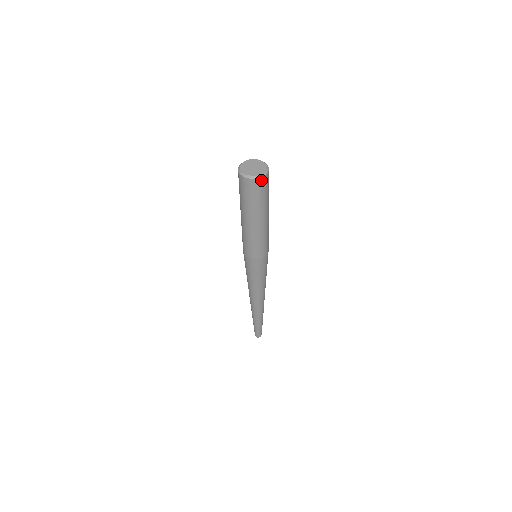
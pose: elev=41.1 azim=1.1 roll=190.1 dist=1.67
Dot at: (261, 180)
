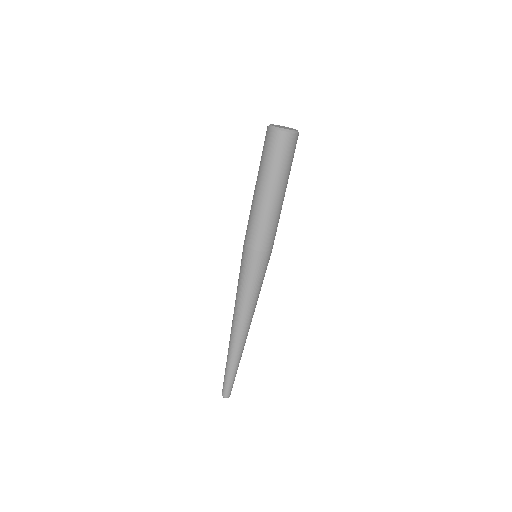
Dot at: (280, 134)
